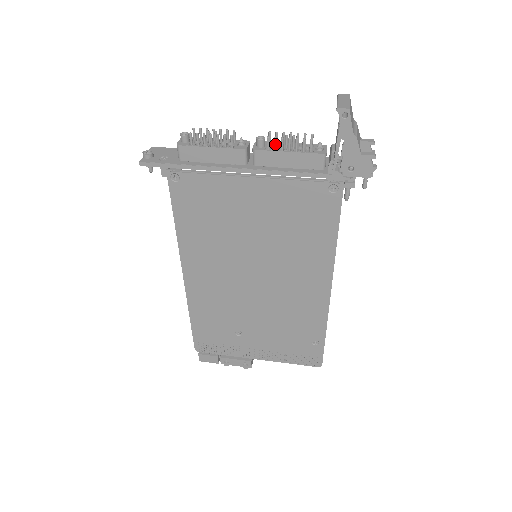
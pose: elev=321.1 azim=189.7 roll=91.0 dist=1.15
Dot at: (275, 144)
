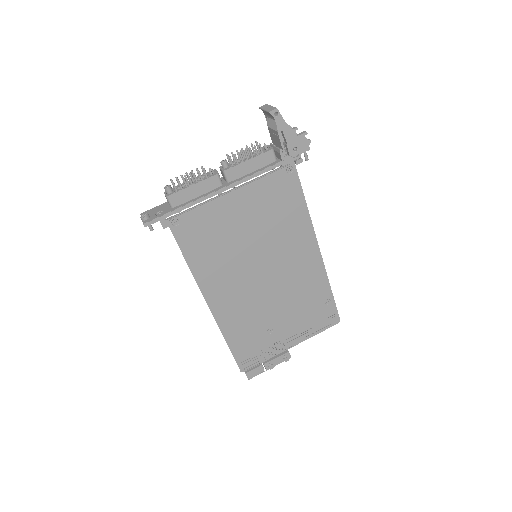
Dot at: (237, 159)
